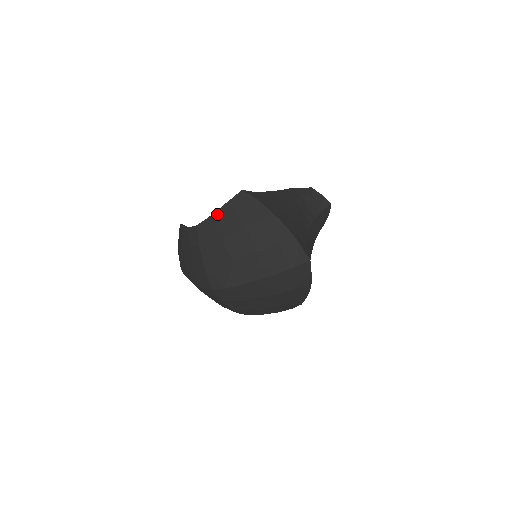
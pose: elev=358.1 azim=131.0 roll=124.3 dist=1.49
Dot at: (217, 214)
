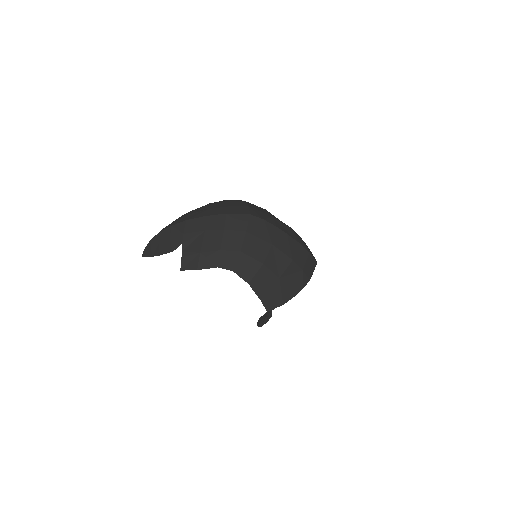
Dot at: occluded
